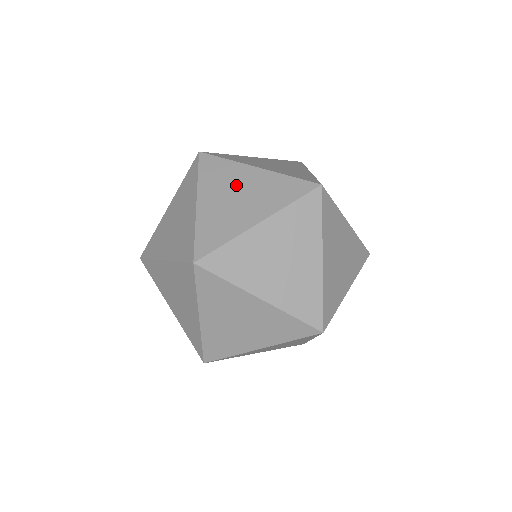
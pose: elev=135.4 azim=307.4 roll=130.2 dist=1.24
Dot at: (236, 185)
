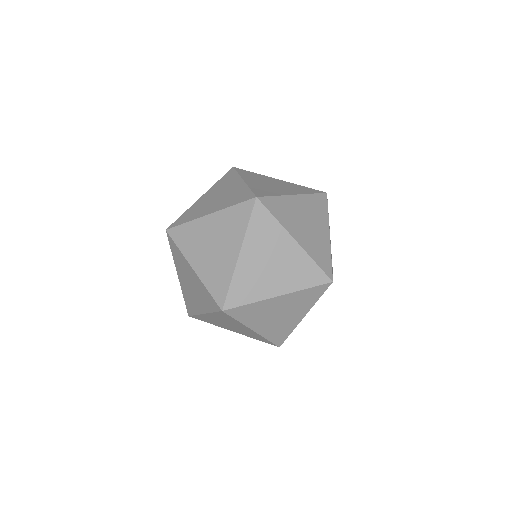
Dot at: (269, 181)
